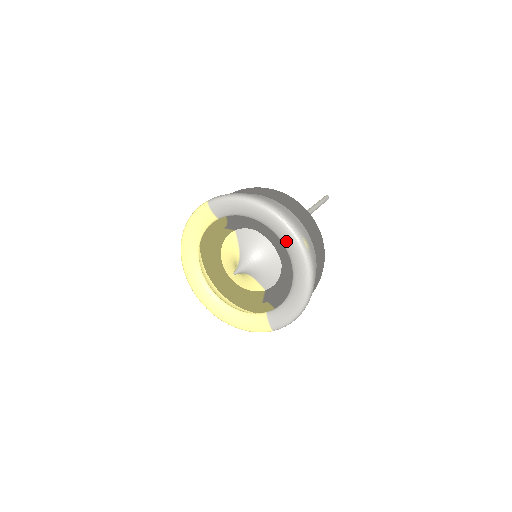
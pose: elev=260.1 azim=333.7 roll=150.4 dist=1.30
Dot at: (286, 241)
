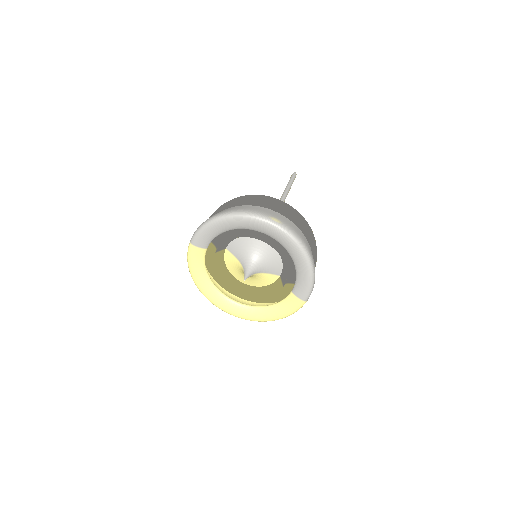
Dot at: (261, 229)
